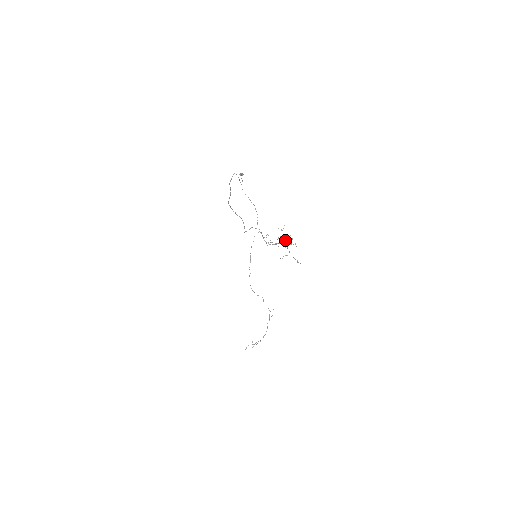
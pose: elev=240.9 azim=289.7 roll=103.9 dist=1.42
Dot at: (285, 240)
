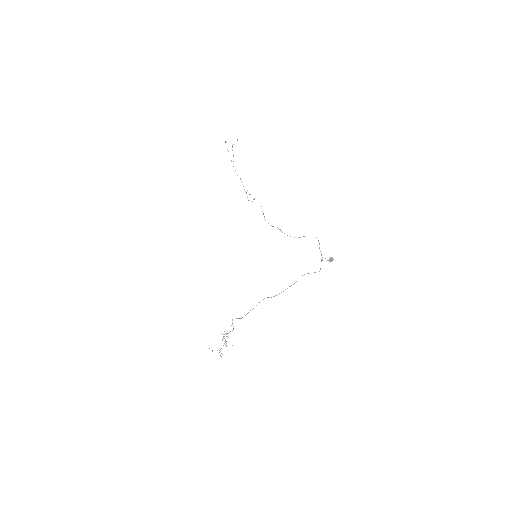
Dot at: occluded
